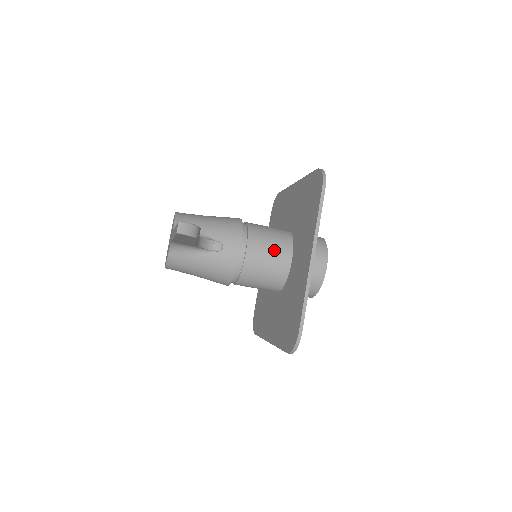
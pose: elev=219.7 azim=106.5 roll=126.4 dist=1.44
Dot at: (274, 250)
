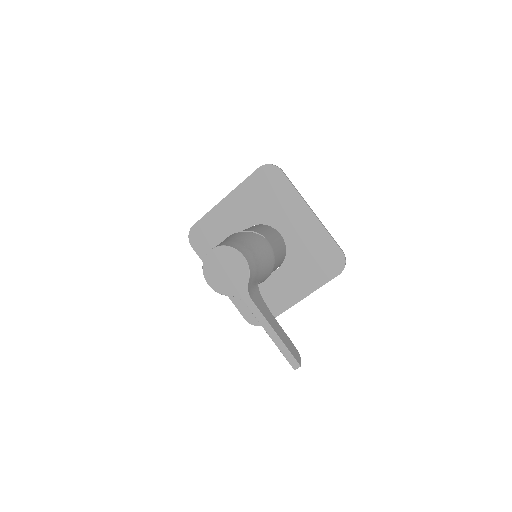
Dot at: occluded
